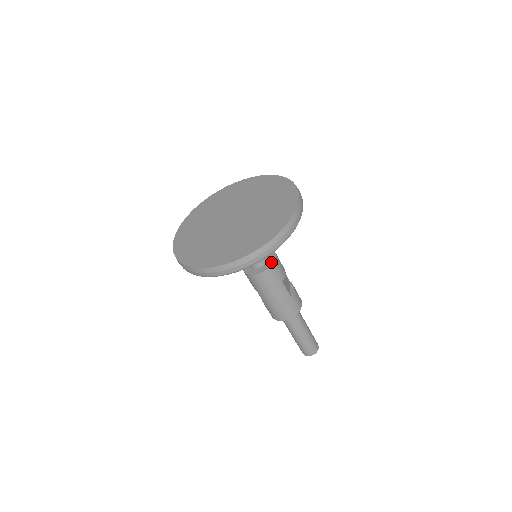
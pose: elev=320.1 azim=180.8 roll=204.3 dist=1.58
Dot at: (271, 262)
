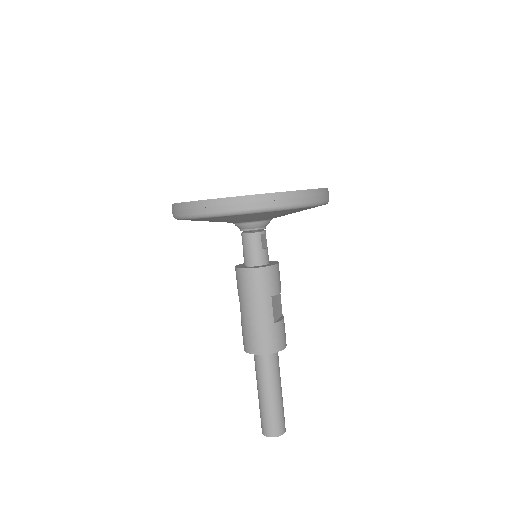
Dot at: (268, 265)
